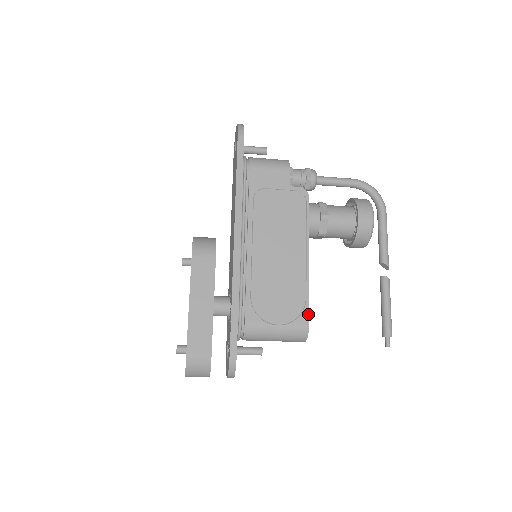
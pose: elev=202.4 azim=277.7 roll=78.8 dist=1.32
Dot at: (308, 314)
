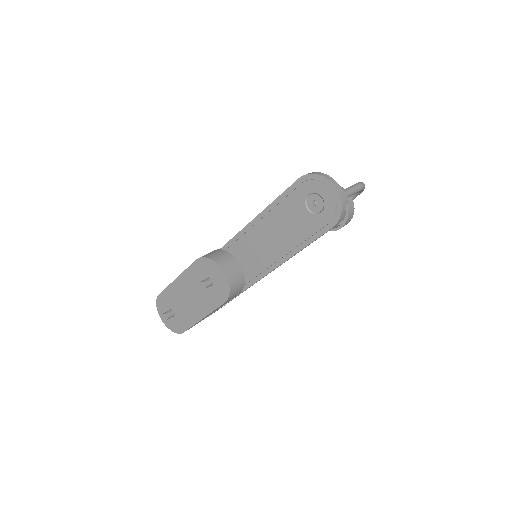
Dot at: occluded
